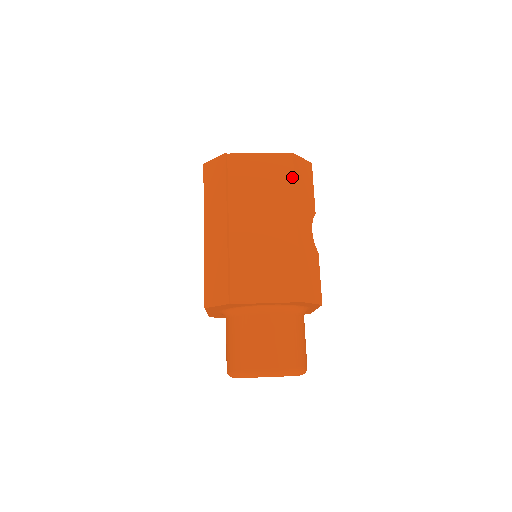
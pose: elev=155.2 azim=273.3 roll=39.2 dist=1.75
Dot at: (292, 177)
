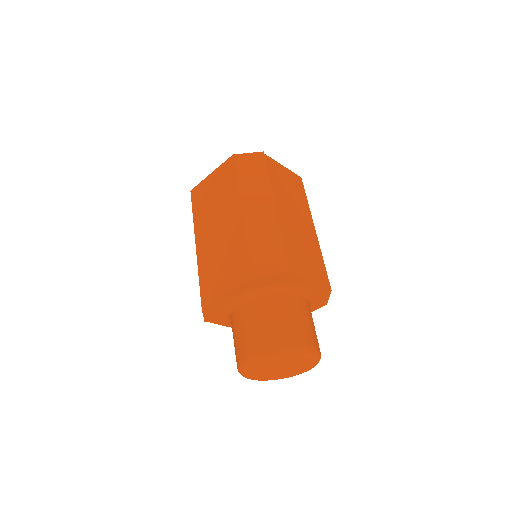
Dot at: (305, 194)
